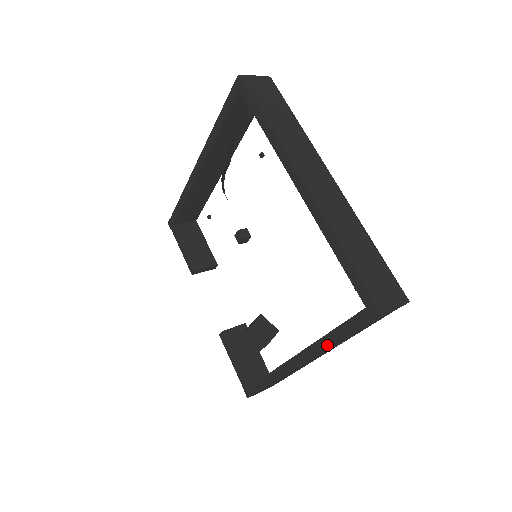
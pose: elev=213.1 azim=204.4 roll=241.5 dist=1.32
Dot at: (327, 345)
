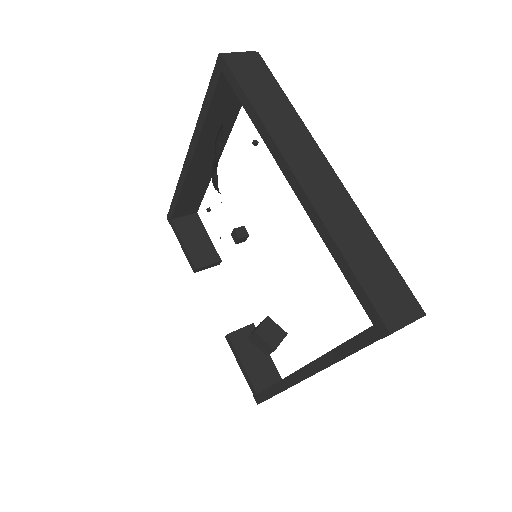
Dot at: (334, 361)
